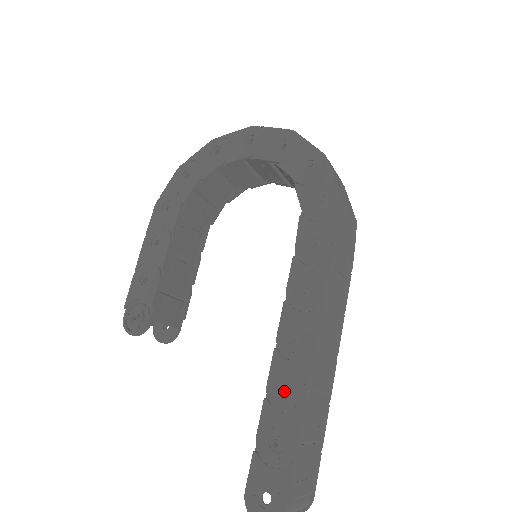
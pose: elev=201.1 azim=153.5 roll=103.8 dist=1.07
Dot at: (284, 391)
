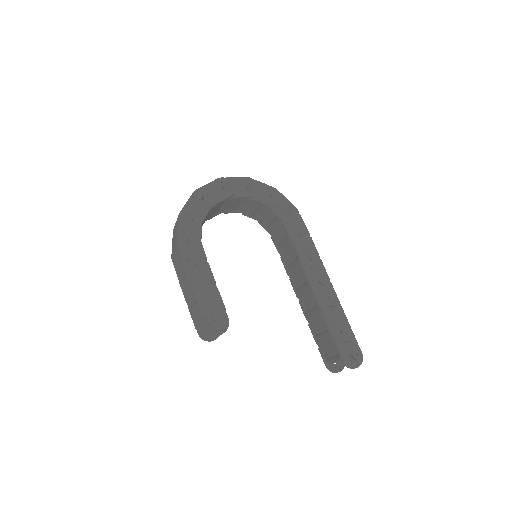
Dot at: (330, 308)
